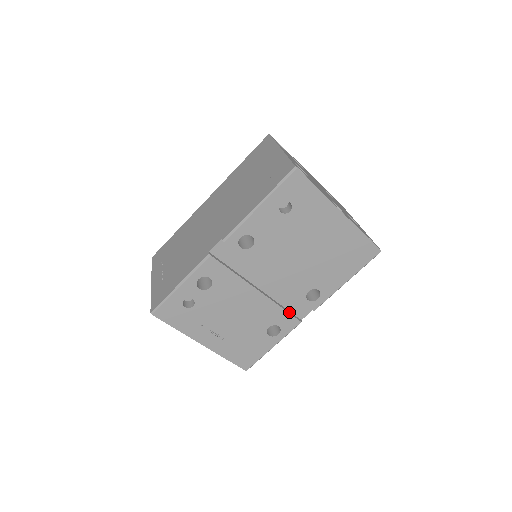
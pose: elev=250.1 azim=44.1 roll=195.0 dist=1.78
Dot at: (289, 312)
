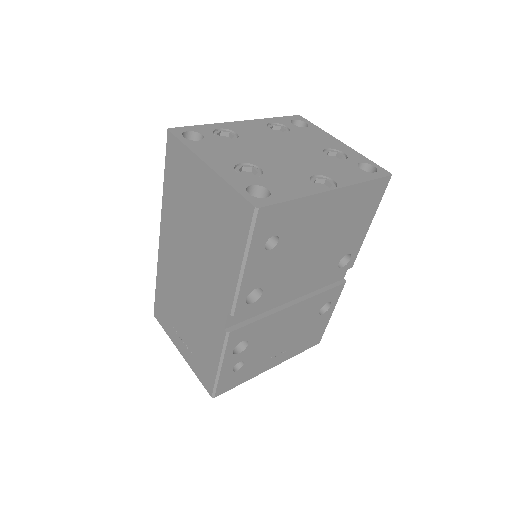
Dot at: (330, 287)
